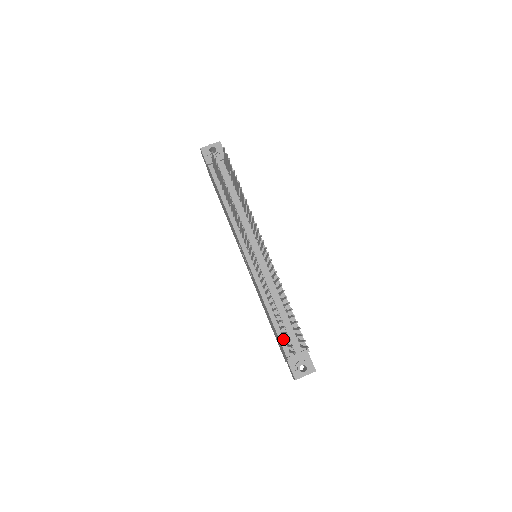
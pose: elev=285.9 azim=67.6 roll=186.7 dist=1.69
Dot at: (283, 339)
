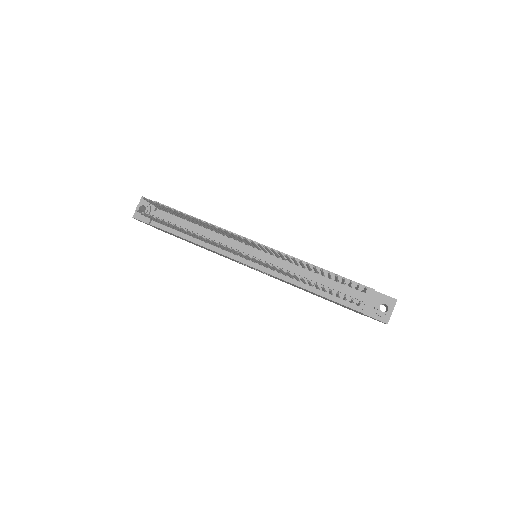
Dot at: (343, 300)
